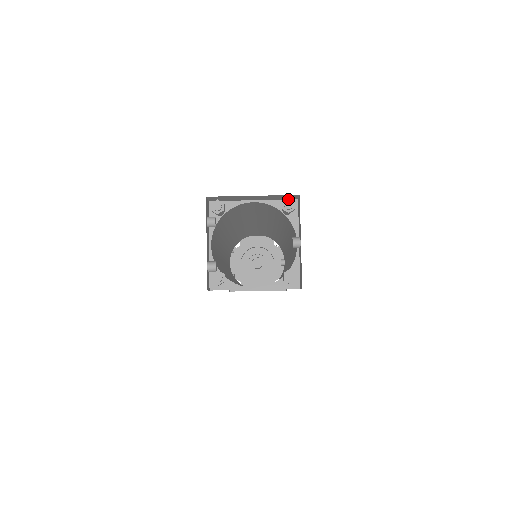
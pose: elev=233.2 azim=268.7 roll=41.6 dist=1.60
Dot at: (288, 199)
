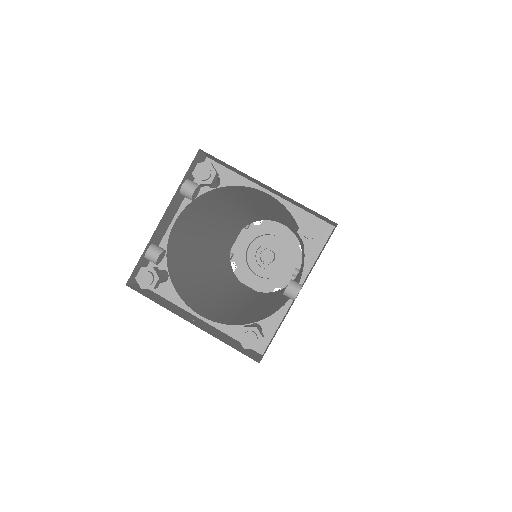
Dot at: (315, 221)
